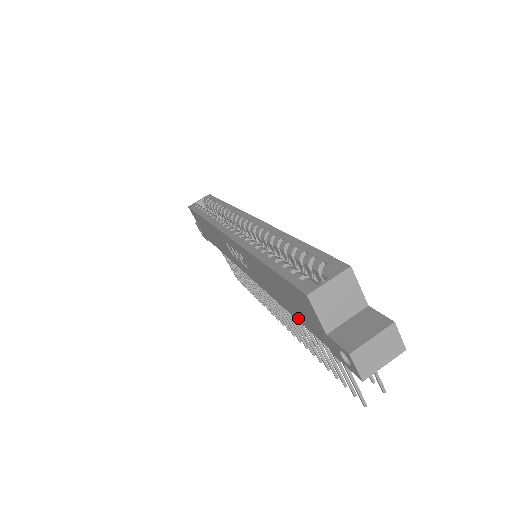
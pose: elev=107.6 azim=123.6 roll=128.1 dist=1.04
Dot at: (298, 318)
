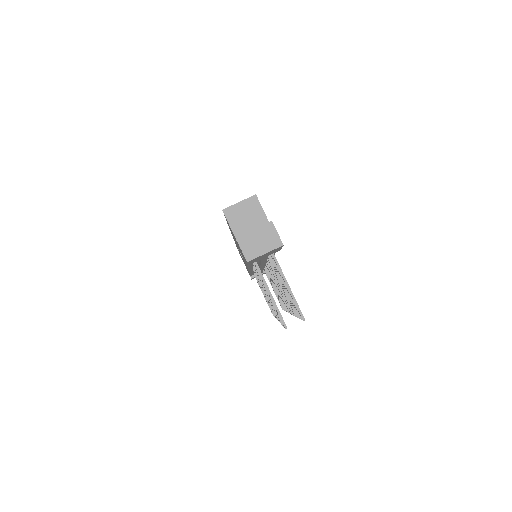
Dot at: occluded
